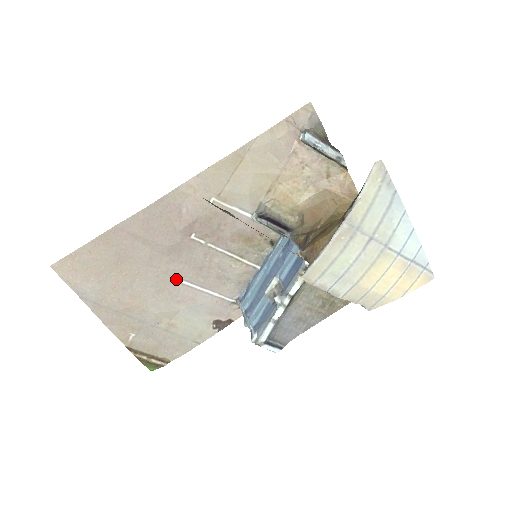
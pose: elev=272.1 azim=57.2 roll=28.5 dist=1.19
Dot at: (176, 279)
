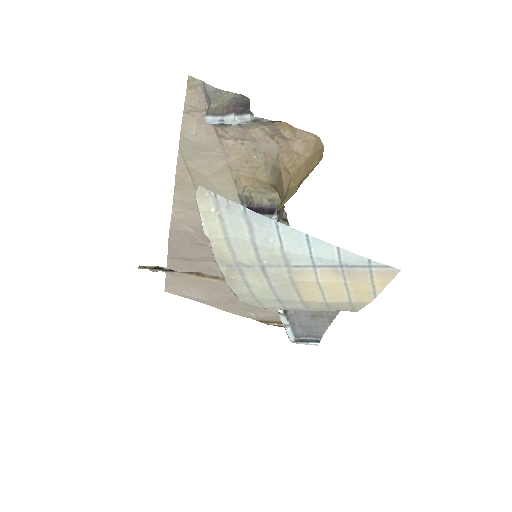
Dot at: occluded
